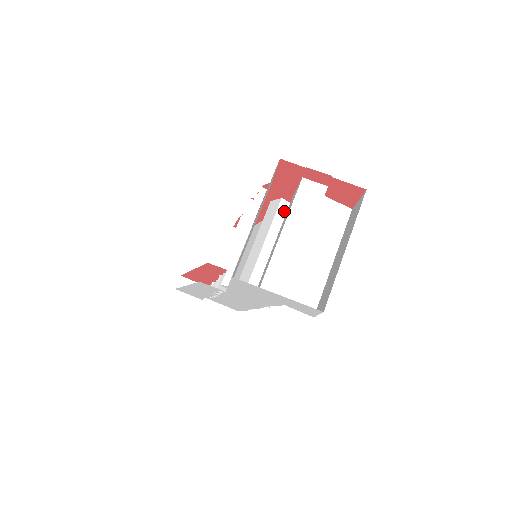
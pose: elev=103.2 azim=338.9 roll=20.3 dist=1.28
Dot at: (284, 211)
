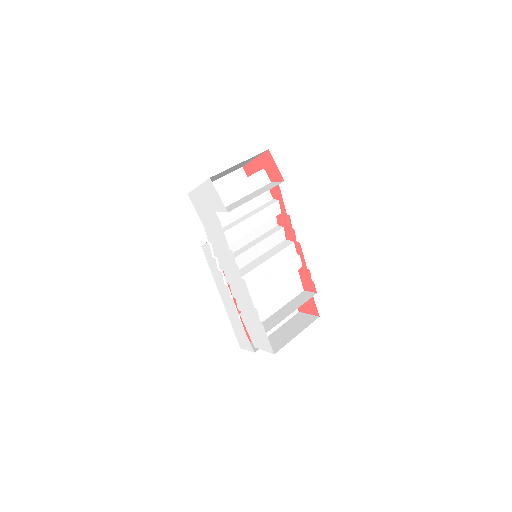
Dot at: (269, 218)
